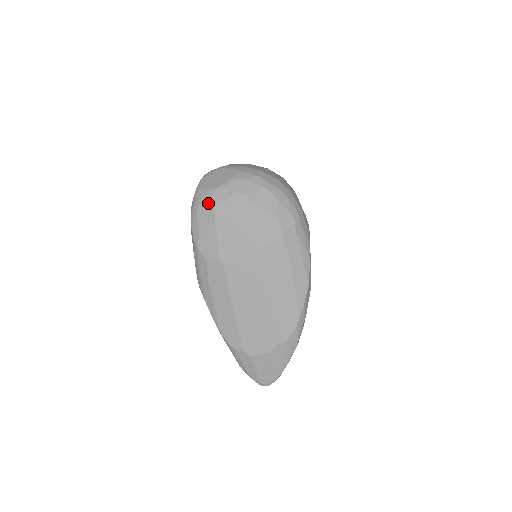
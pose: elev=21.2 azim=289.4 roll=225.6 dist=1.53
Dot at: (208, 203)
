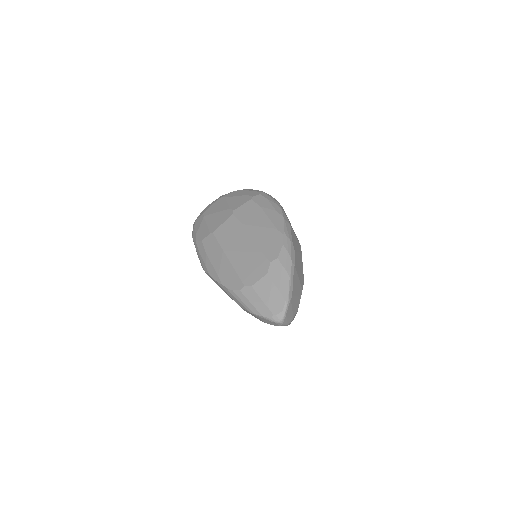
Dot at: (200, 216)
